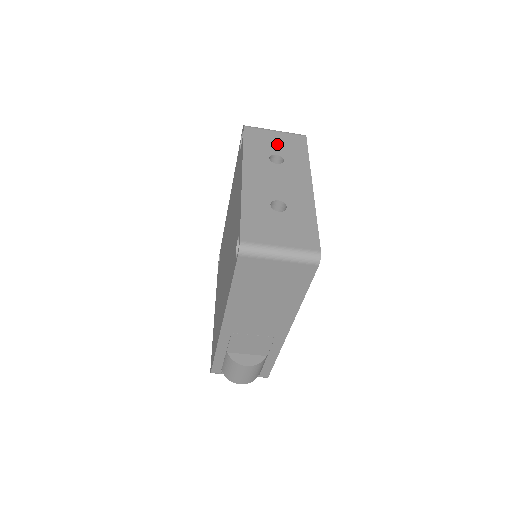
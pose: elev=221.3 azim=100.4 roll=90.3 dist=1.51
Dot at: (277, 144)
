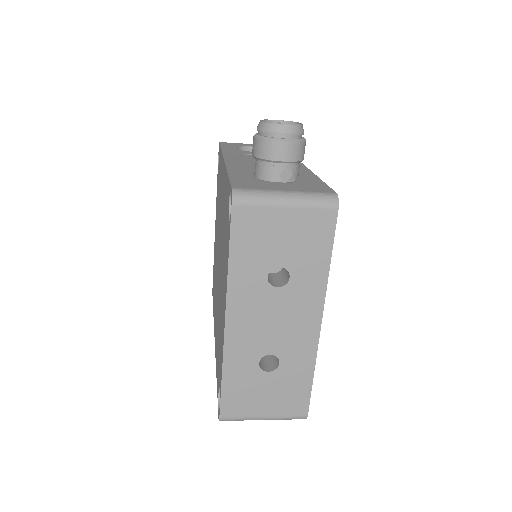
Dot at: (284, 241)
